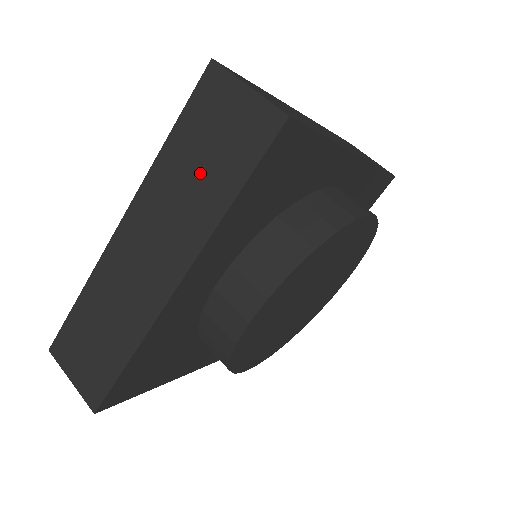
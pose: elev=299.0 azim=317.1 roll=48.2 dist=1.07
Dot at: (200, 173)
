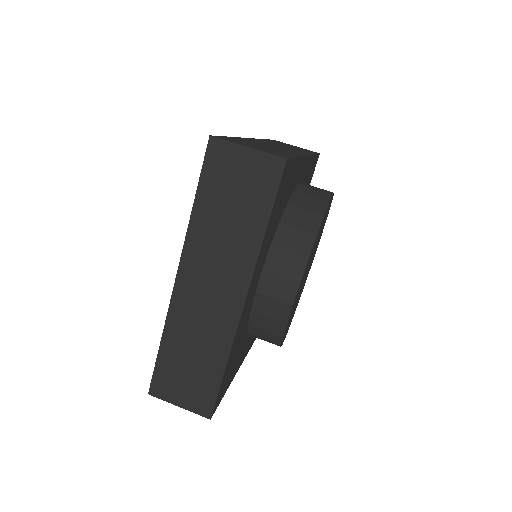
Dot at: (232, 218)
